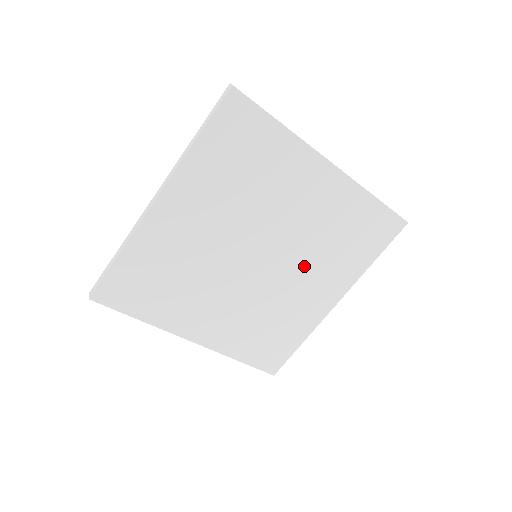
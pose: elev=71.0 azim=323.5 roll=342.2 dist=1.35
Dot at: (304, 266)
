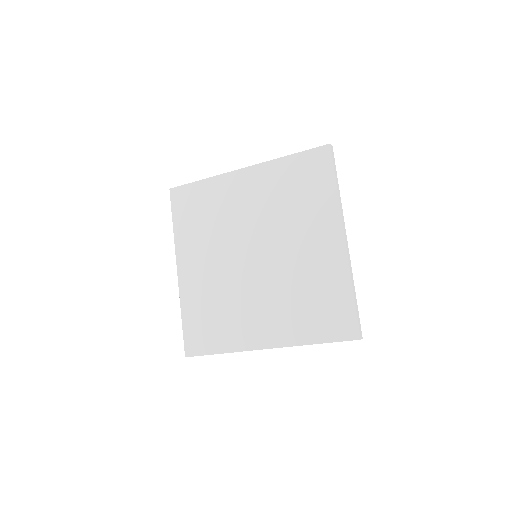
Dot at: (289, 234)
